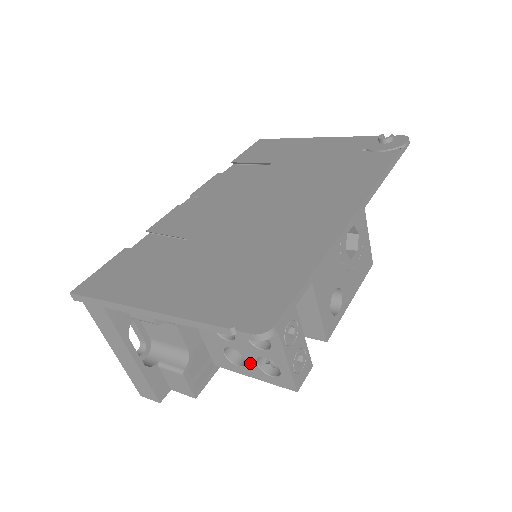
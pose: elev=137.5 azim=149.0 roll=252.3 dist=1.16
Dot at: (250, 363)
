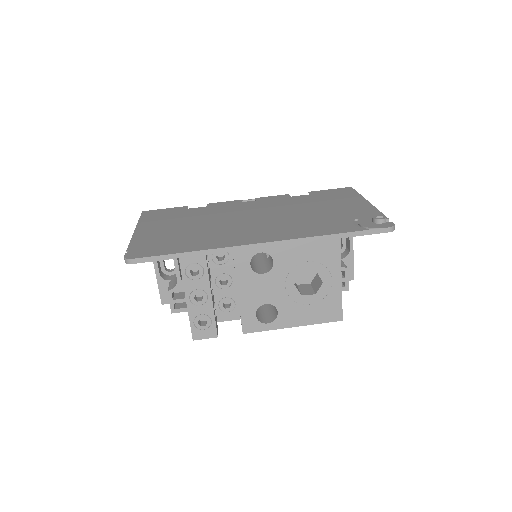
Dot at: occluded
